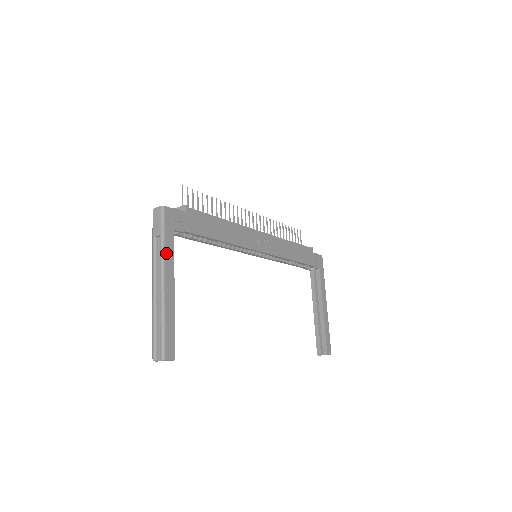
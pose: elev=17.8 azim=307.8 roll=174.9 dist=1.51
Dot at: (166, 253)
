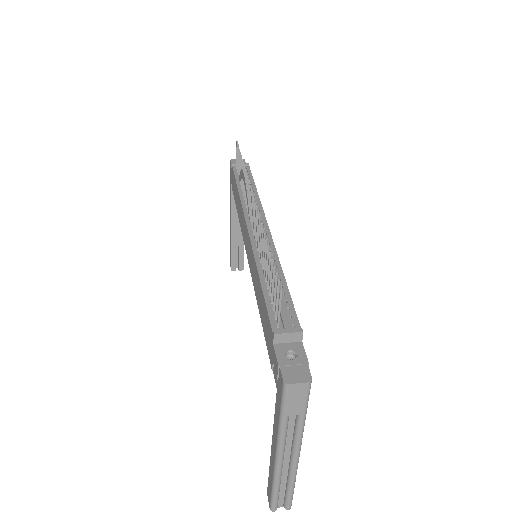
Dot at: (303, 426)
